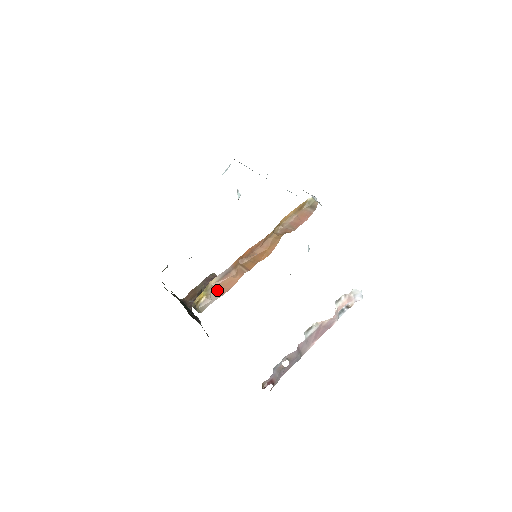
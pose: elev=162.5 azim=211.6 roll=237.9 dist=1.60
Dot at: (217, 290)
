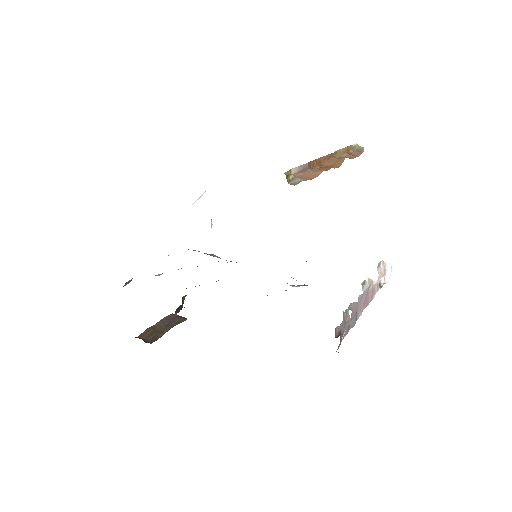
Dot at: (300, 178)
